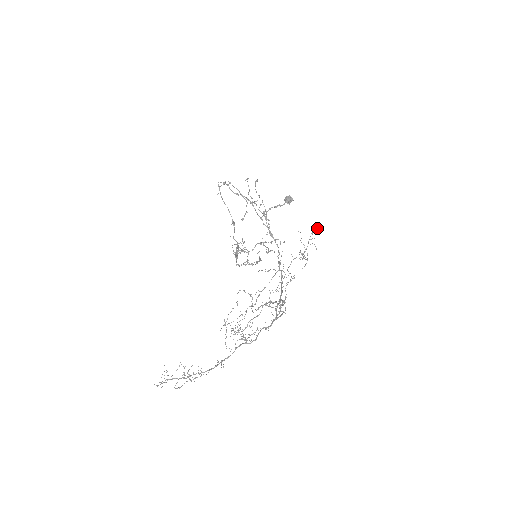
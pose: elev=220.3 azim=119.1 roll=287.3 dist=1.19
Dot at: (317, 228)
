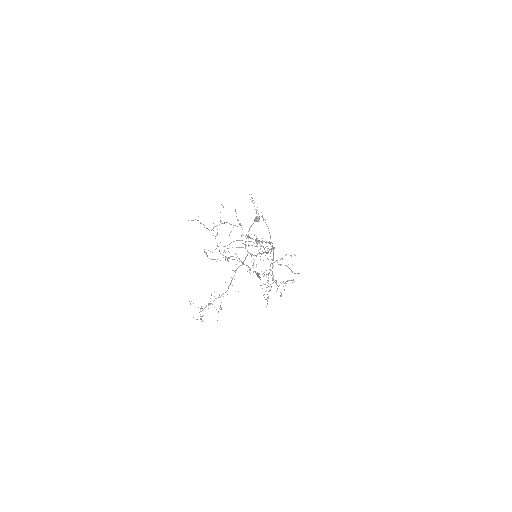
Dot at: occluded
